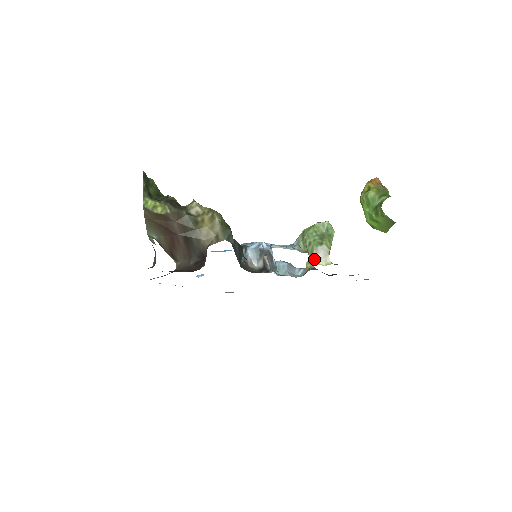
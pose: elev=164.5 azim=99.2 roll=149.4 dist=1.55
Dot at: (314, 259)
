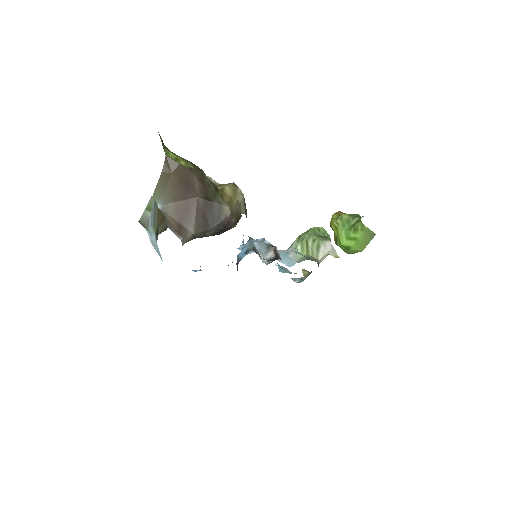
Dot at: (323, 252)
